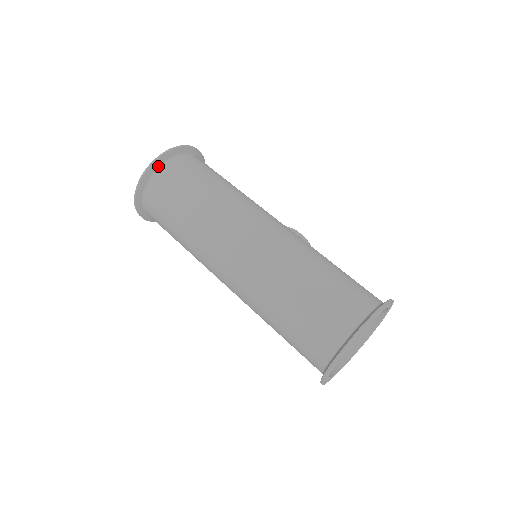
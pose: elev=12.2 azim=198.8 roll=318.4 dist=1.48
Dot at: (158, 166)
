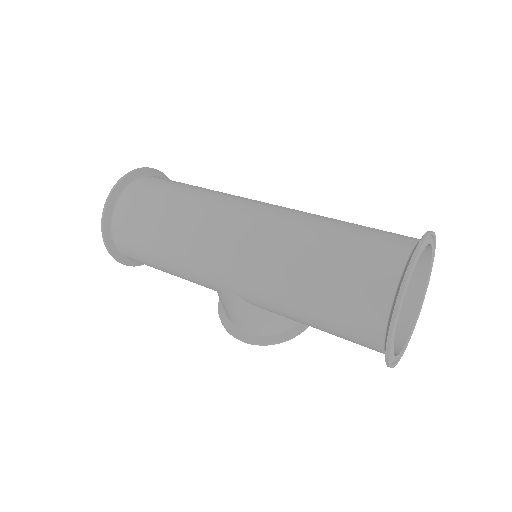
Dot at: (134, 179)
